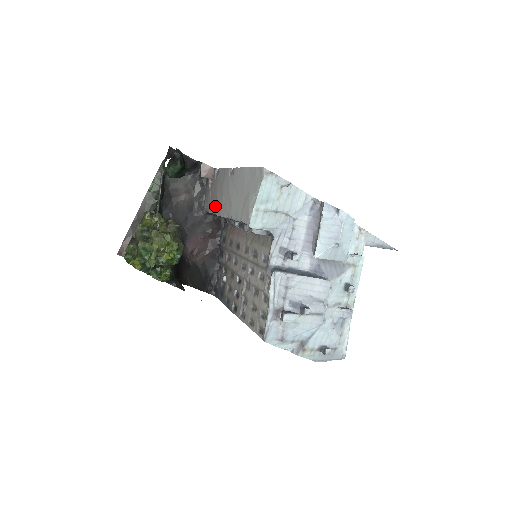
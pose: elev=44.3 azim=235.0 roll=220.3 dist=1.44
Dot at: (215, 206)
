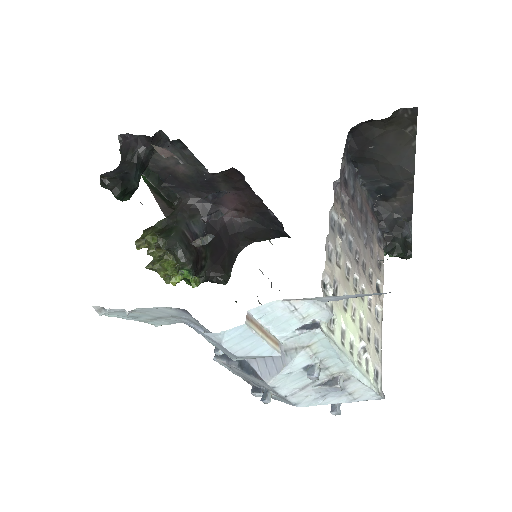
Dot at: occluded
